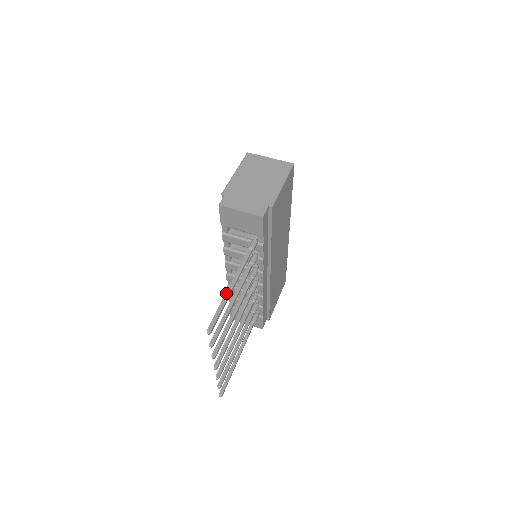
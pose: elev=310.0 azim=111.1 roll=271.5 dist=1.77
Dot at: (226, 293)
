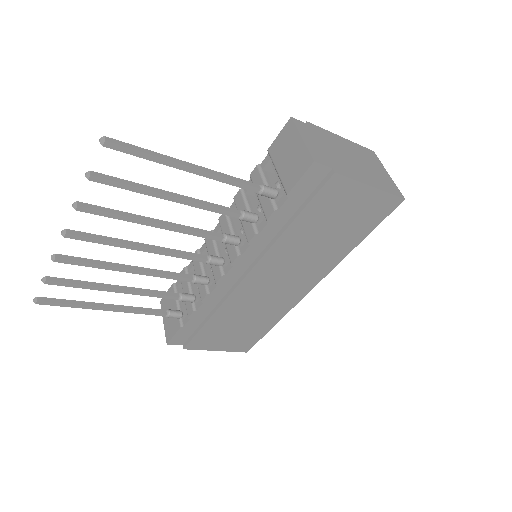
Dot at: occluded
